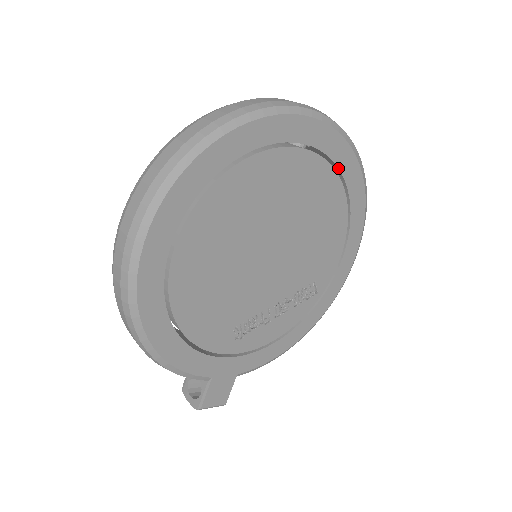
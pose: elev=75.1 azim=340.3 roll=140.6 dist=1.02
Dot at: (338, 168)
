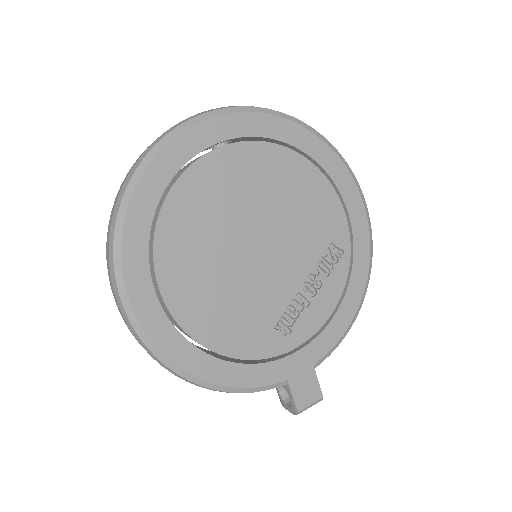
Dot at: (271, 139)
